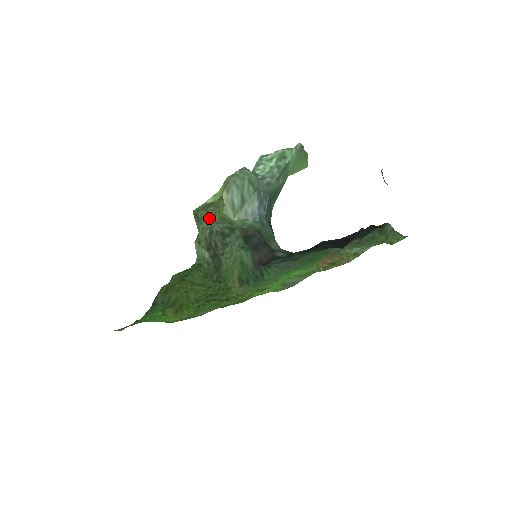
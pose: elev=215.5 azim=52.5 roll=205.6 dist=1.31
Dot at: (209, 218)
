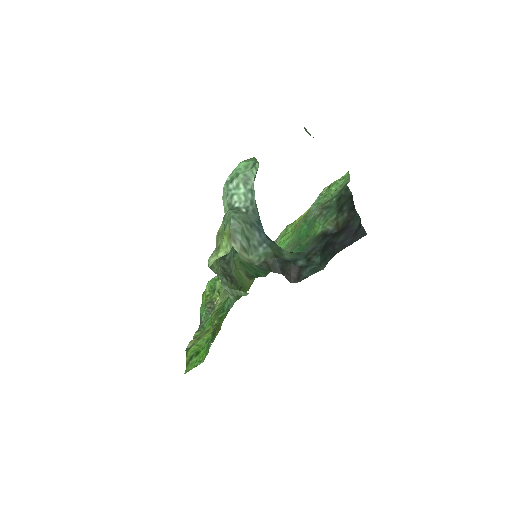
Dot at: occluded
